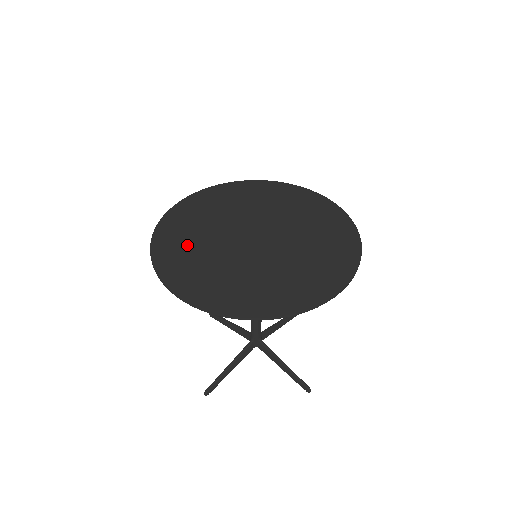
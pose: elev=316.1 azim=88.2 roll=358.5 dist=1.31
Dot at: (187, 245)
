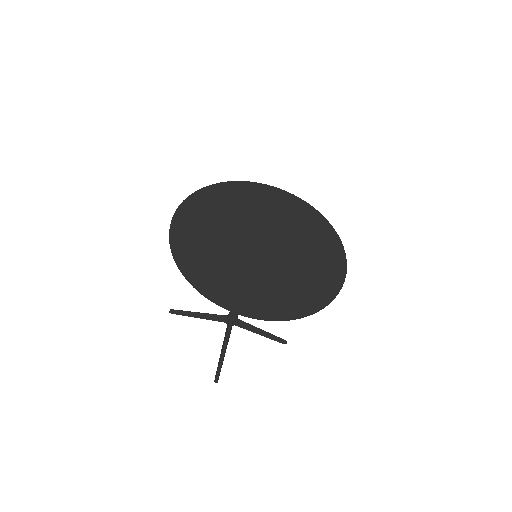
Dot at: (222, 205)
